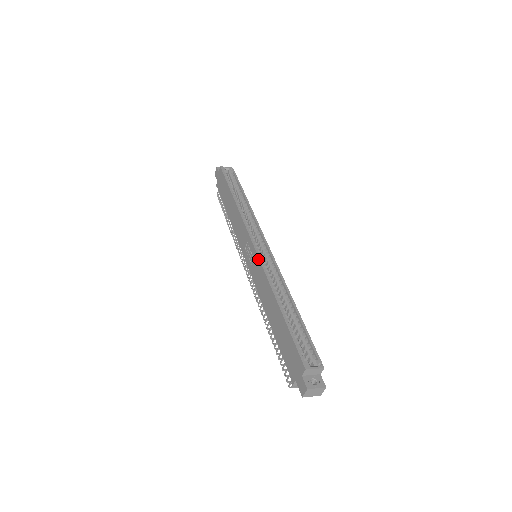
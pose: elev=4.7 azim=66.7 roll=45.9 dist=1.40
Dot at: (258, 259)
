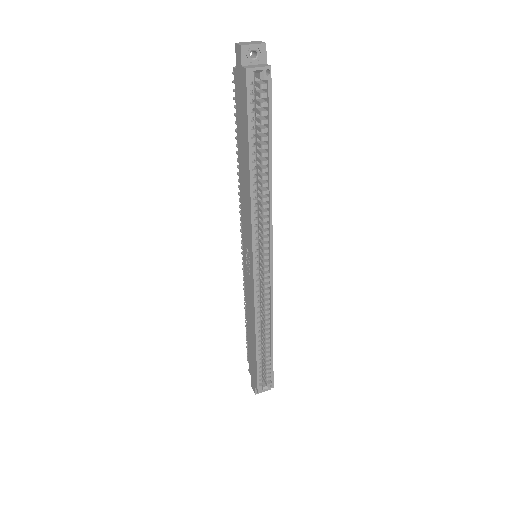
Dot at: (253, 288)
